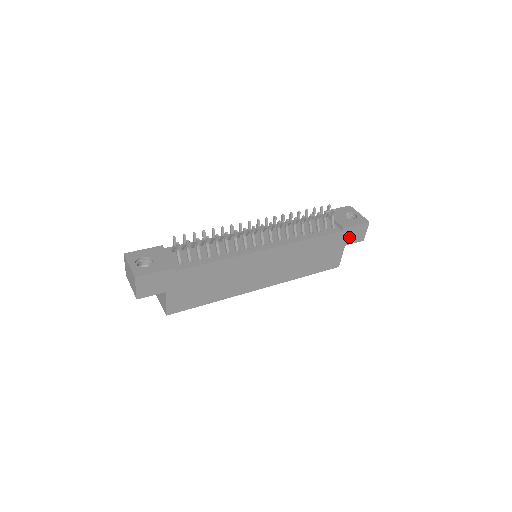
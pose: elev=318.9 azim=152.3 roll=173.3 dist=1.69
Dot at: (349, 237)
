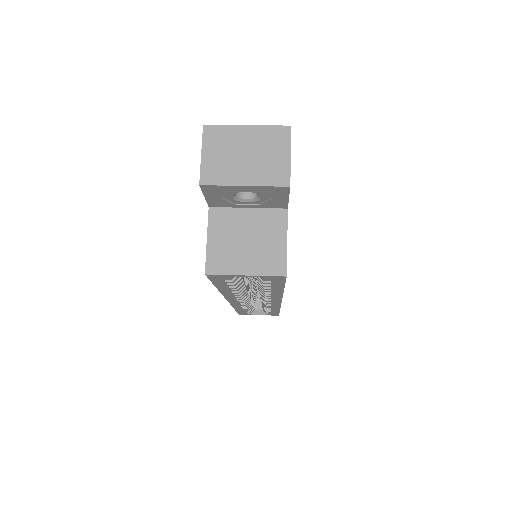
Dot at: occluded
